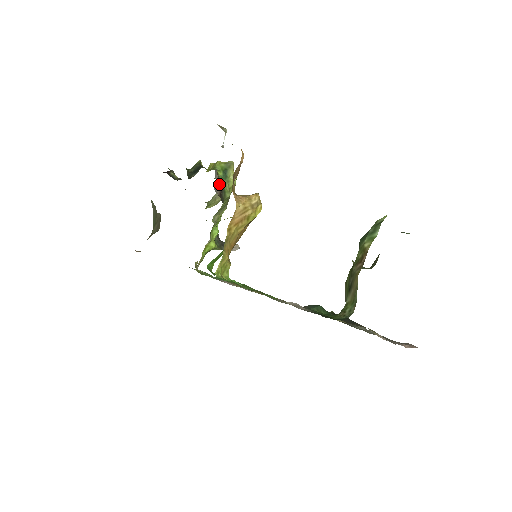
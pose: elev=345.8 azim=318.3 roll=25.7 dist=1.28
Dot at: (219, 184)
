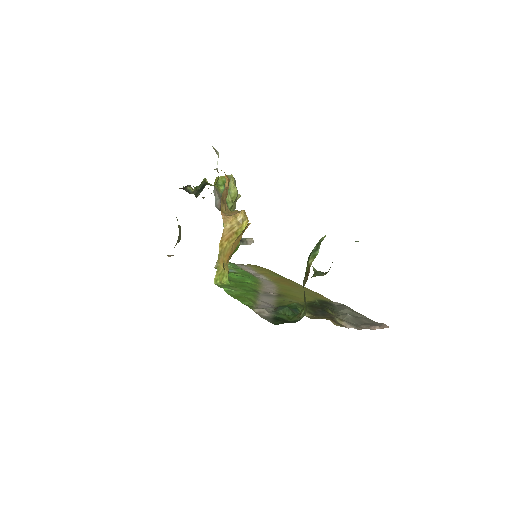
Dot at: (219, 200)
